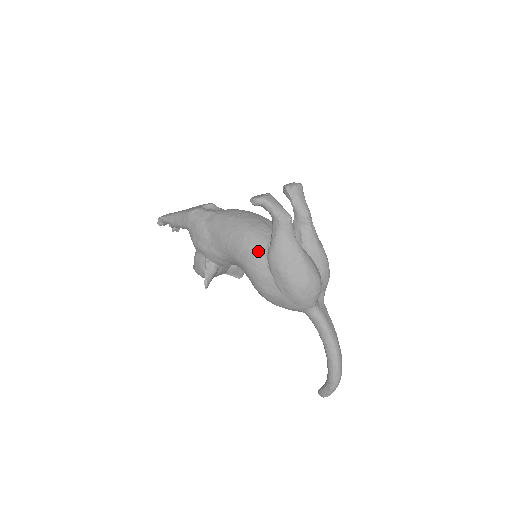
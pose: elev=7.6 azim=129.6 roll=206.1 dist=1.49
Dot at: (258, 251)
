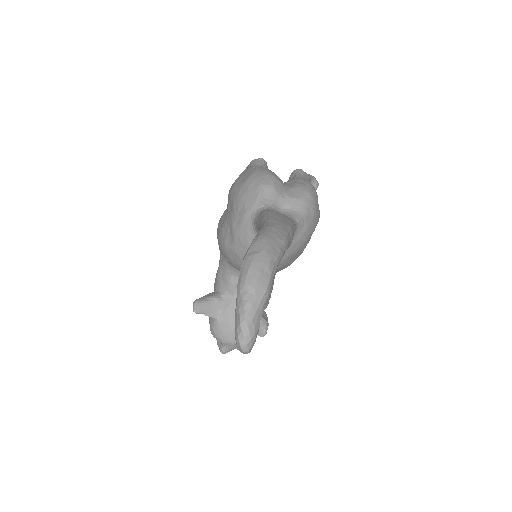
Dot at: occluded
